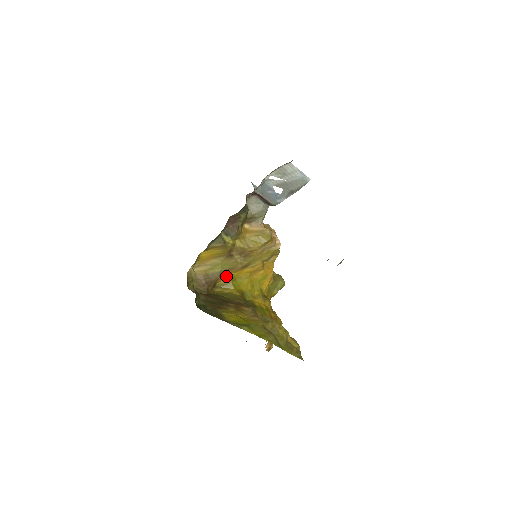
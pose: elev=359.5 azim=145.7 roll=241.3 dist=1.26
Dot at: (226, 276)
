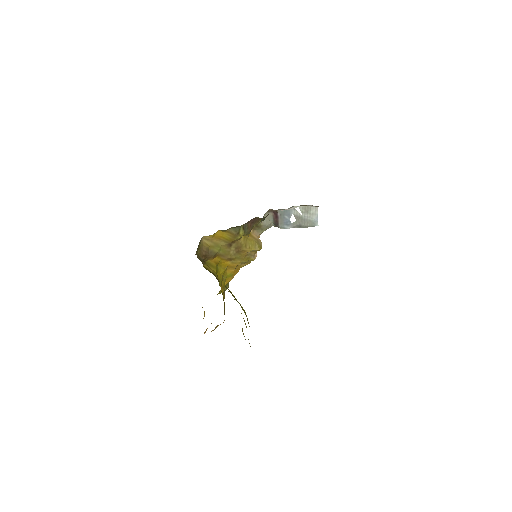
Dot at: (215, 259)
